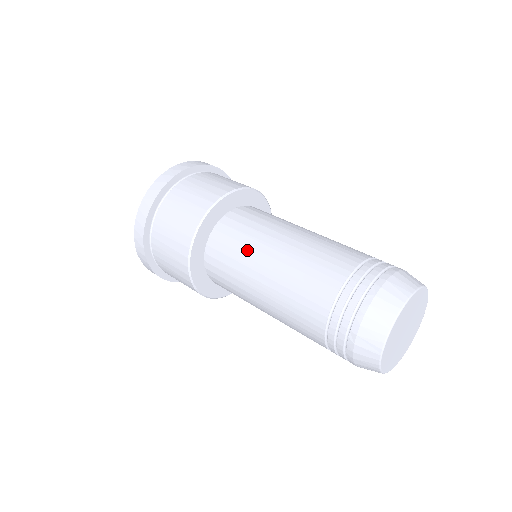
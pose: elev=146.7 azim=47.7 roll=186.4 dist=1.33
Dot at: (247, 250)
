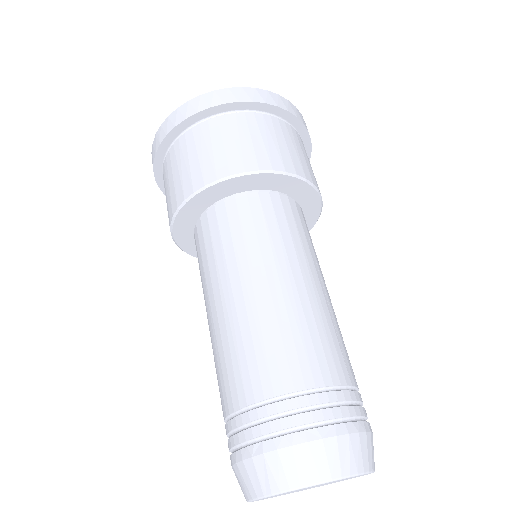
Dot at: (254, 248)
